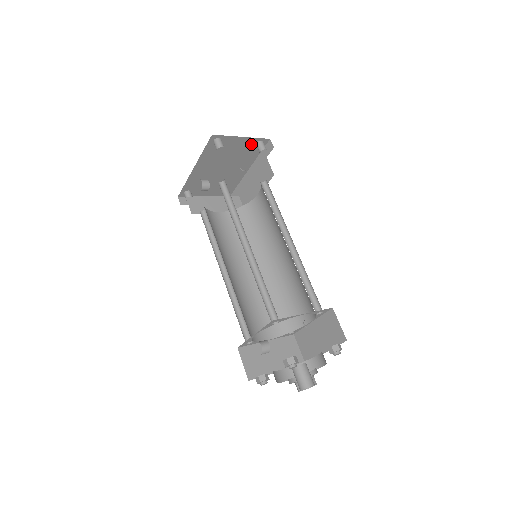
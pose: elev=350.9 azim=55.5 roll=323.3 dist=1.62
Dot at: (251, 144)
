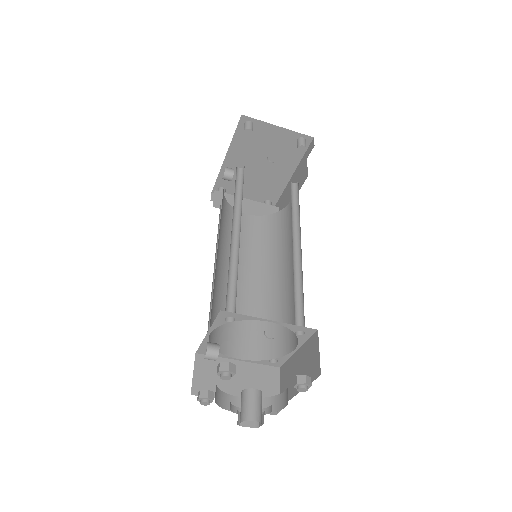
Dot at: (291, 140)
